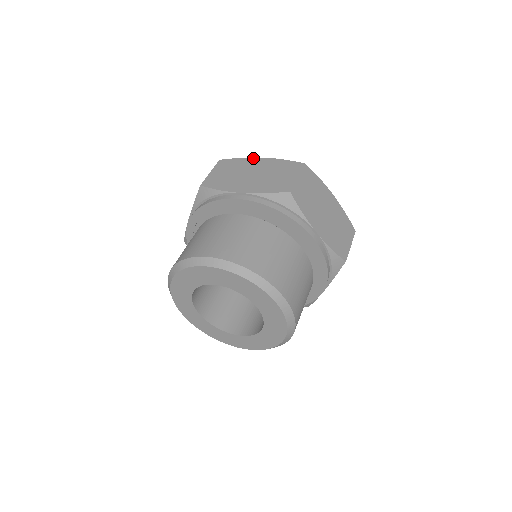
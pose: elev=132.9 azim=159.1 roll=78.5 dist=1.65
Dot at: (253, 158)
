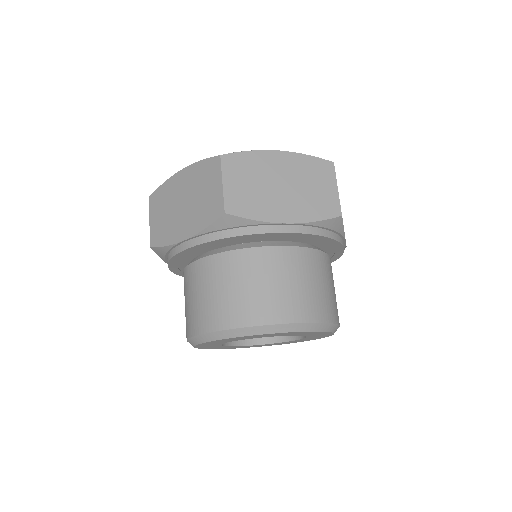
Dot at: (173, 177)
